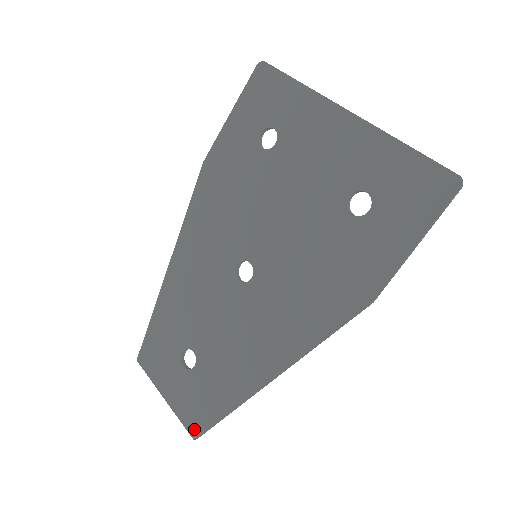
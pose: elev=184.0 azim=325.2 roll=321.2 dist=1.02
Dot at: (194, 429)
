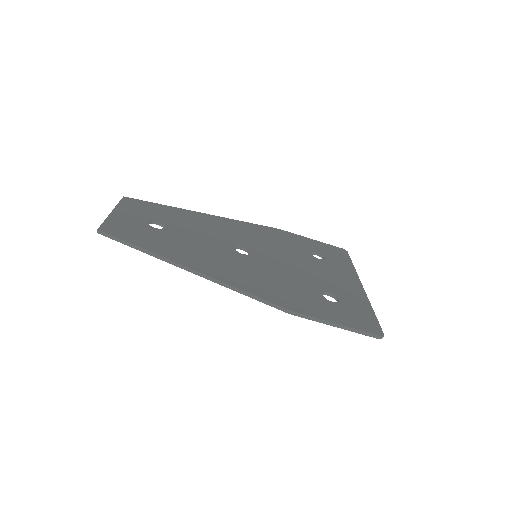
Dot at: (107, 229)
